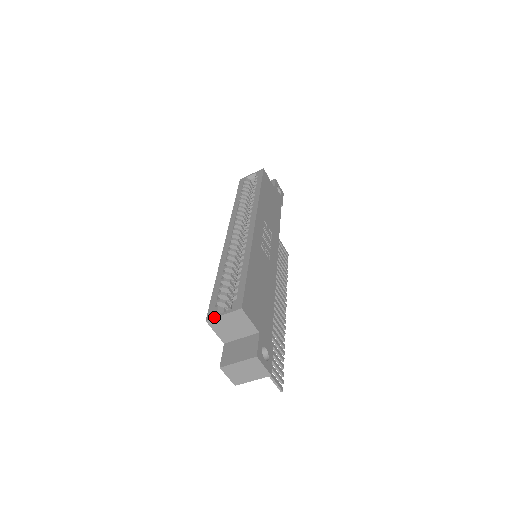
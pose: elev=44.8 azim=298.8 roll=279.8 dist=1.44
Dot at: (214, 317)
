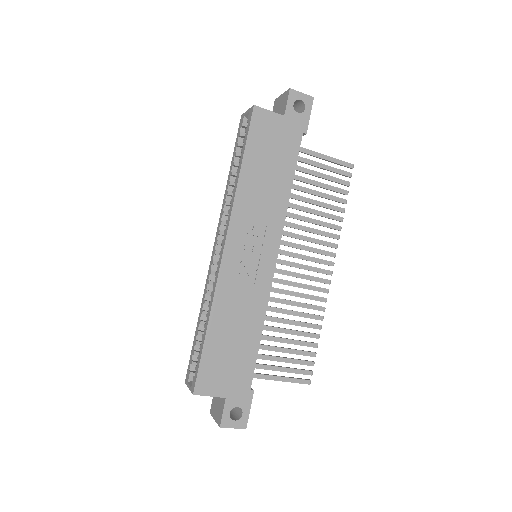
Dot at: occluded
